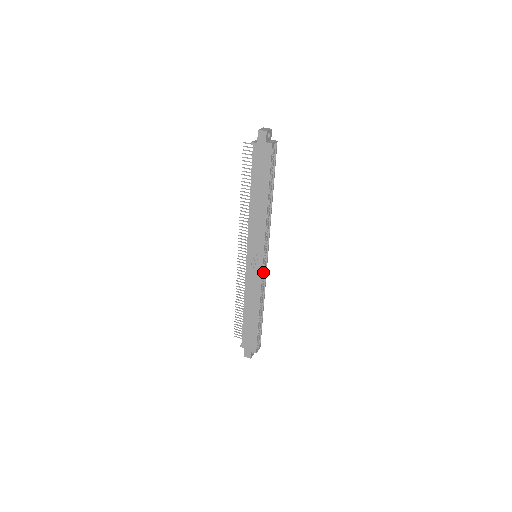
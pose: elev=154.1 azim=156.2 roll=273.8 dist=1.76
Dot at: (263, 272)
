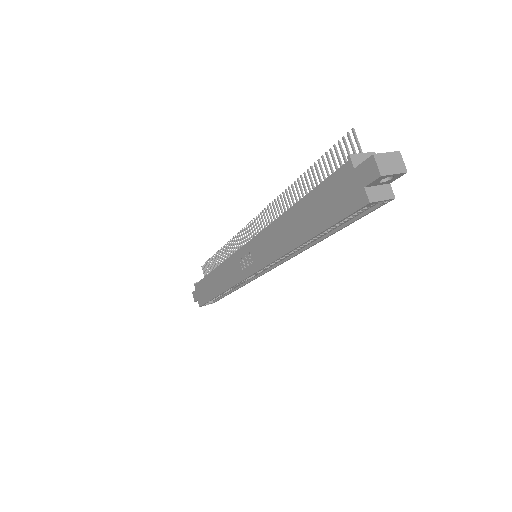
Dot at: (252, 275)
